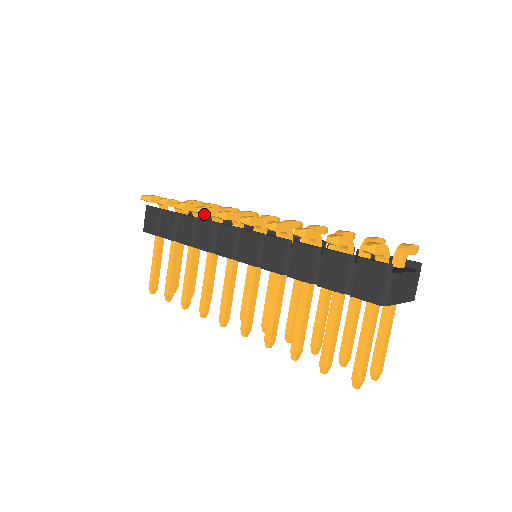
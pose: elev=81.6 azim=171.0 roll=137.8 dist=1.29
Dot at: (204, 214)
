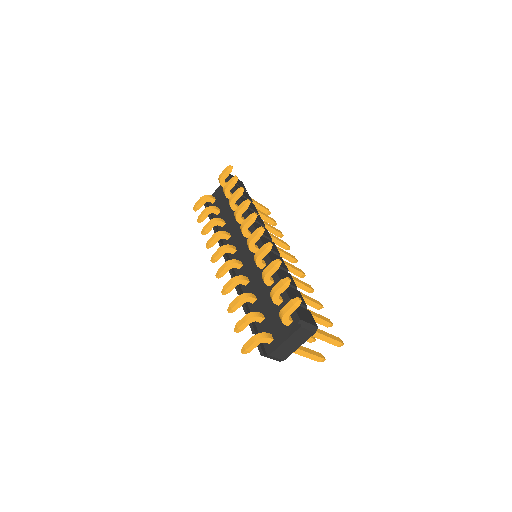
Dot at: occluded
